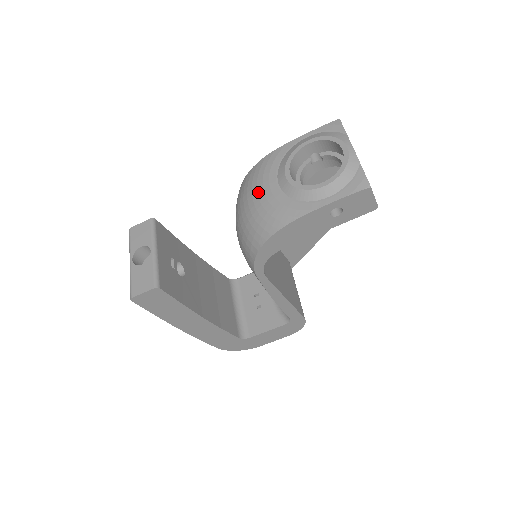
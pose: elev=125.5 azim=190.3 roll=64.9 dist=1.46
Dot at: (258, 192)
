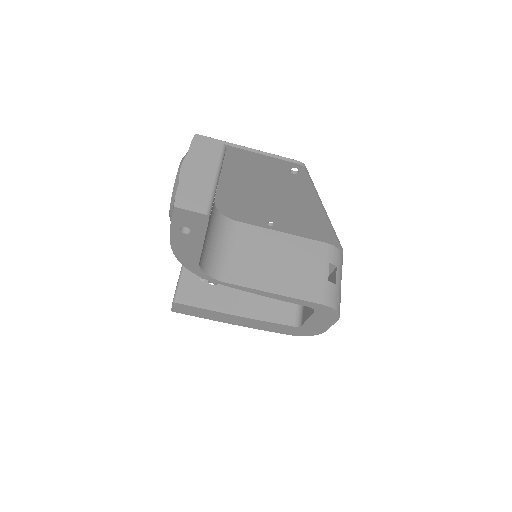
Dot at: occluded
